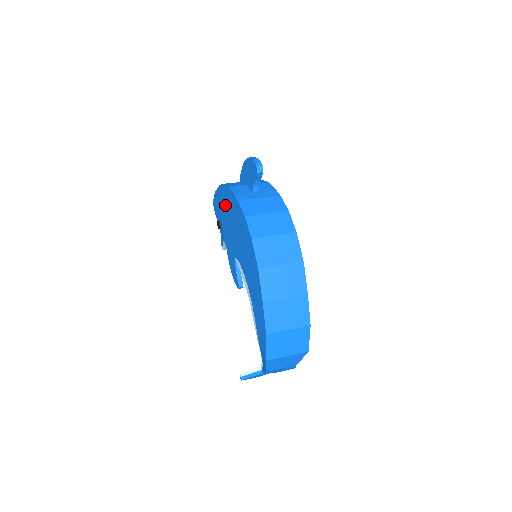
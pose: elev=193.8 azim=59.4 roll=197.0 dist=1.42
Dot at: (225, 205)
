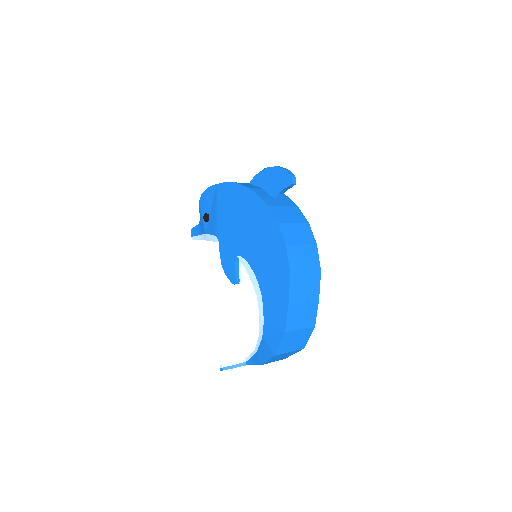
Dot at: (234, 203)
